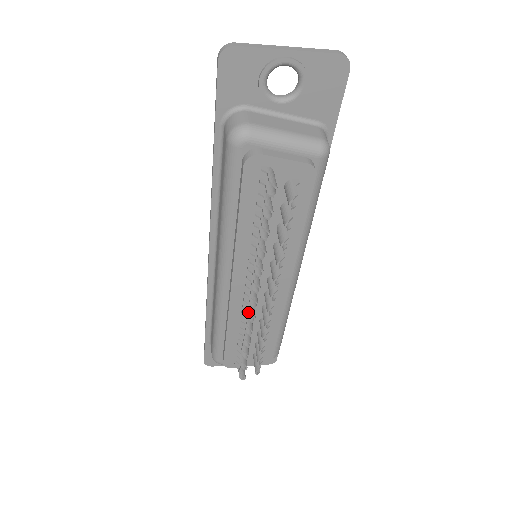
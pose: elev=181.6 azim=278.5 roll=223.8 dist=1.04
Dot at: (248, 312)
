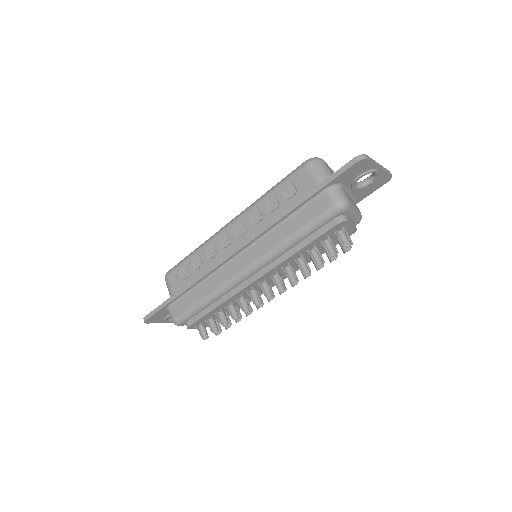
Dot at: (252, 297)
